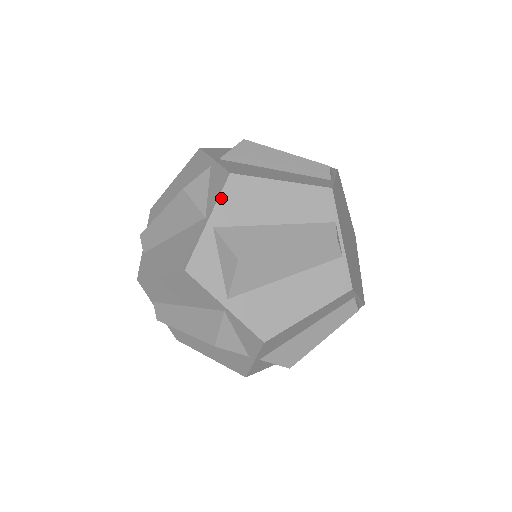
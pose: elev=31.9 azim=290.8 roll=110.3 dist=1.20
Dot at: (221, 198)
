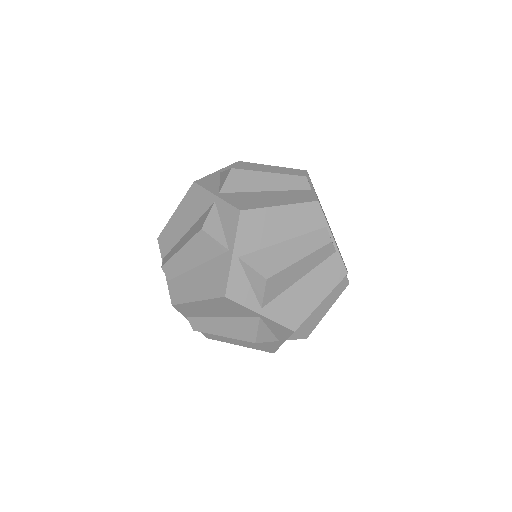
Dot at: (238, 232)
